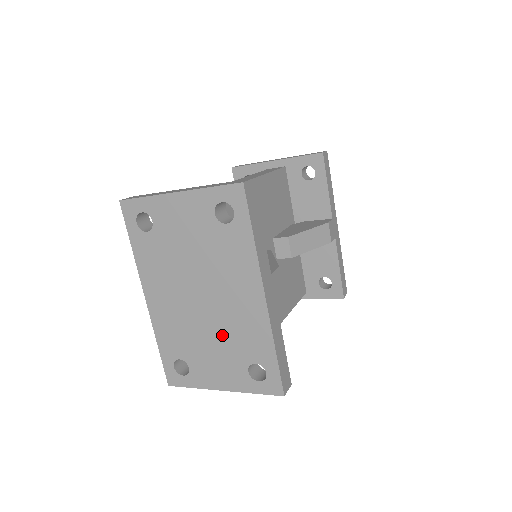
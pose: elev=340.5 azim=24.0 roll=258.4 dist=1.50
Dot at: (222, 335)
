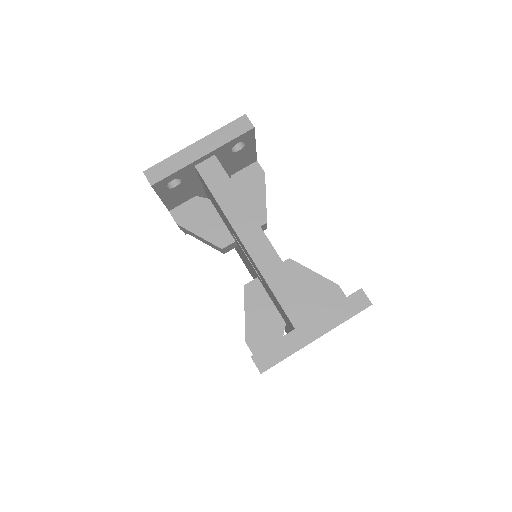
Dot at: occluded
